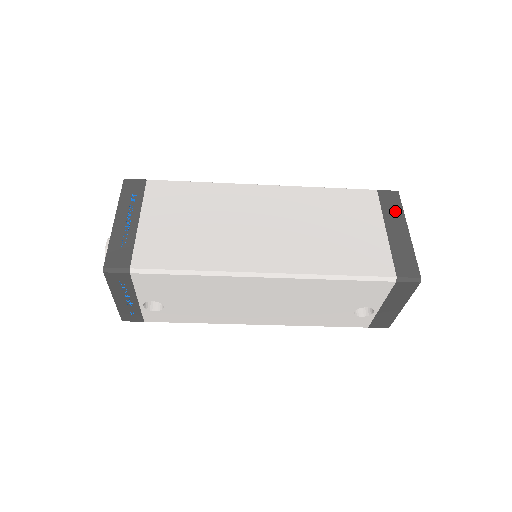
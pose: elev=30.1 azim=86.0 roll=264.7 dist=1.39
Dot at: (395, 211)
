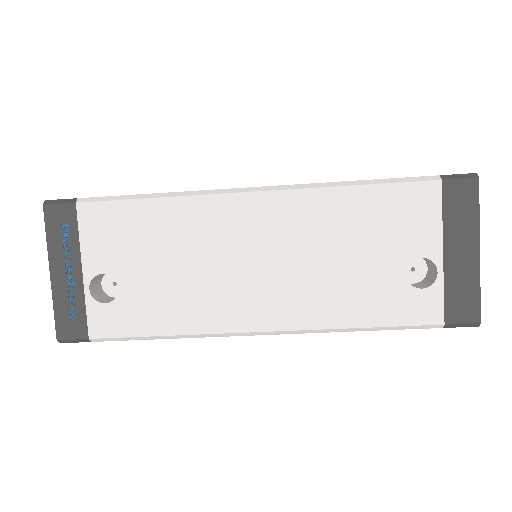
Dot at: occluded
